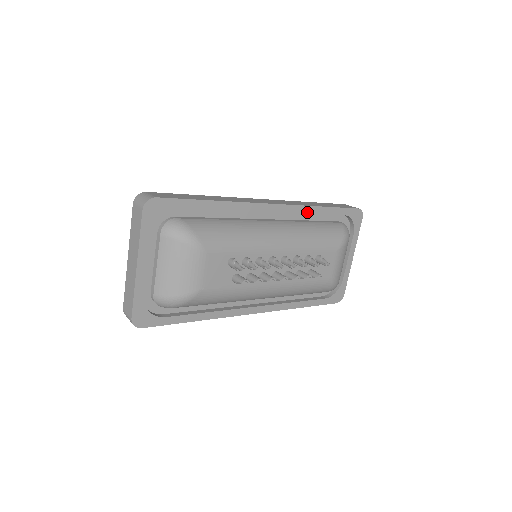
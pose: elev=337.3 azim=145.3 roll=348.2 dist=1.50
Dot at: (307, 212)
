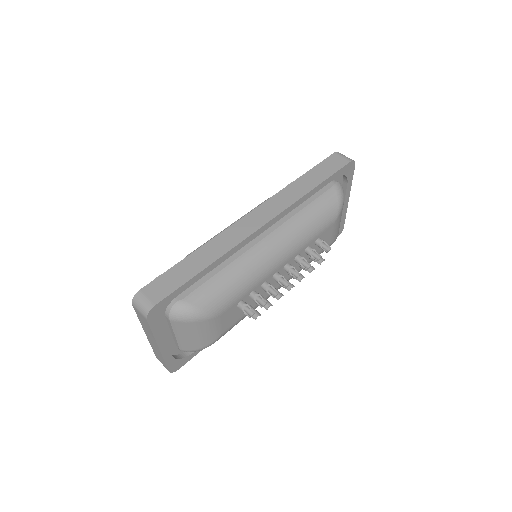
Dot at: (298, 204)
